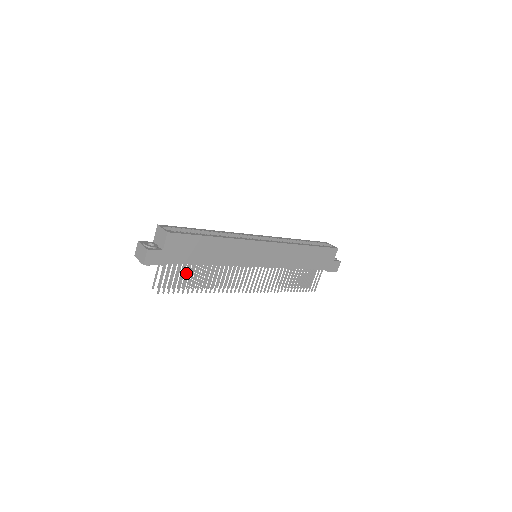
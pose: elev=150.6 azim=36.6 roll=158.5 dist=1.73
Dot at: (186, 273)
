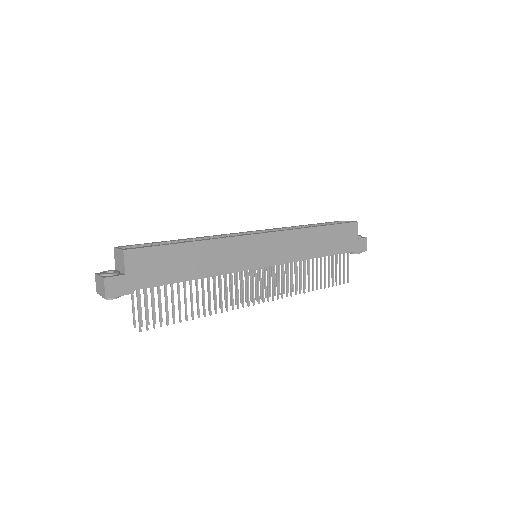
Dot at: occluded
